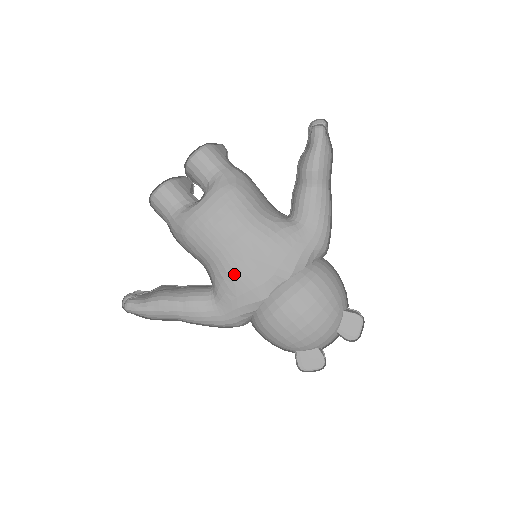
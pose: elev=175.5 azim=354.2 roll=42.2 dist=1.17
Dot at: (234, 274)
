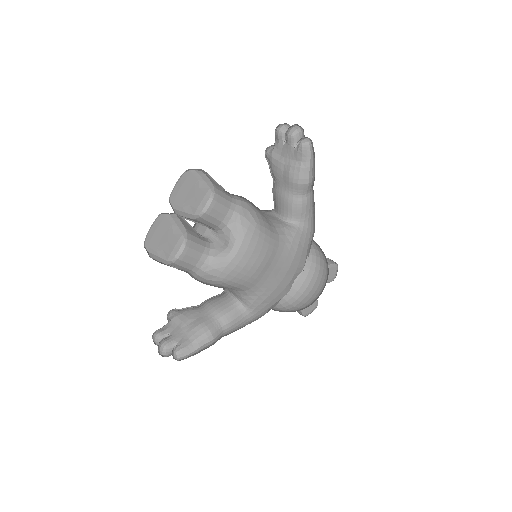
Dot at: (268, 290)
